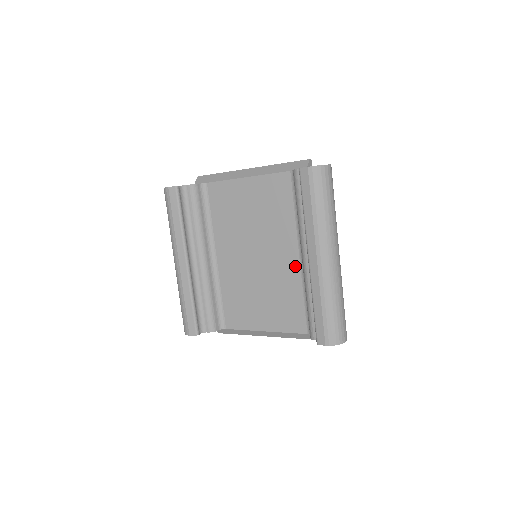
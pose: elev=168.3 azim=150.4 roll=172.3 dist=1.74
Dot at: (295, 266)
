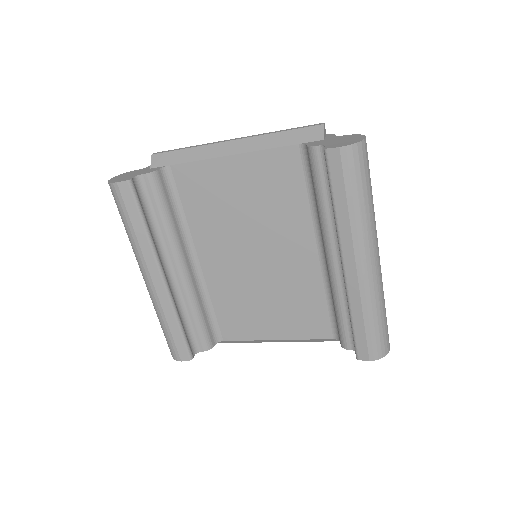
Dot at: (313, 265)
